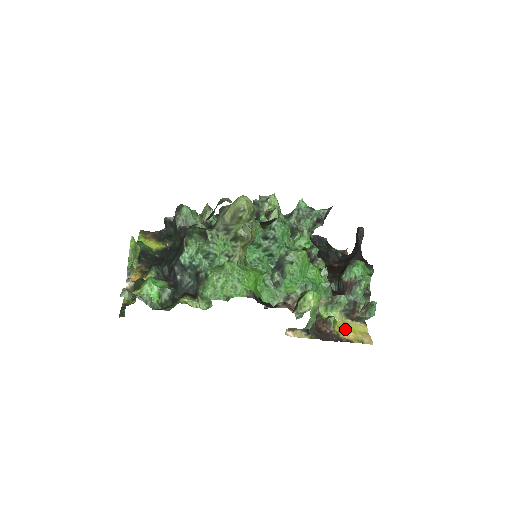
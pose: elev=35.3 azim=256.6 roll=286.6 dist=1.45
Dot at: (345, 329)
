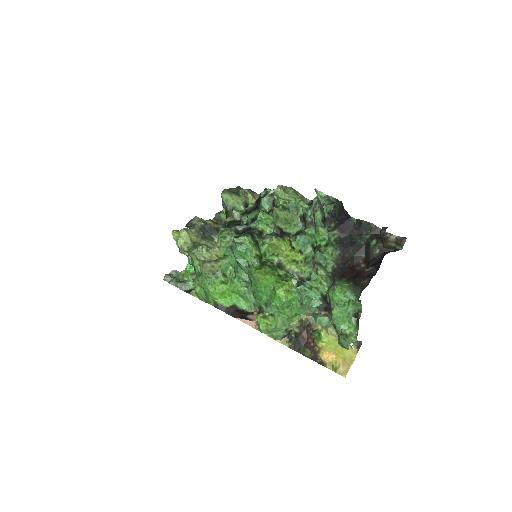
Dot at: (331, 348)
